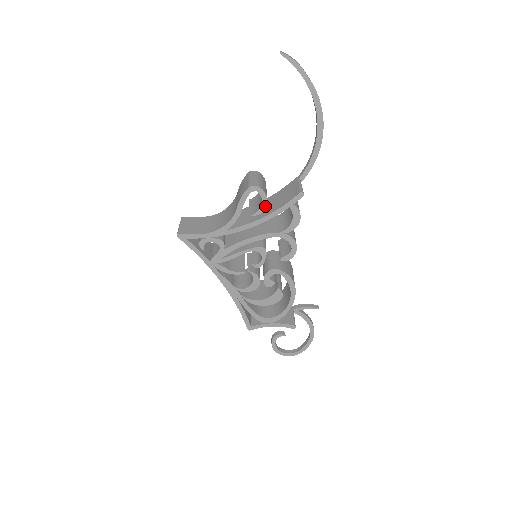
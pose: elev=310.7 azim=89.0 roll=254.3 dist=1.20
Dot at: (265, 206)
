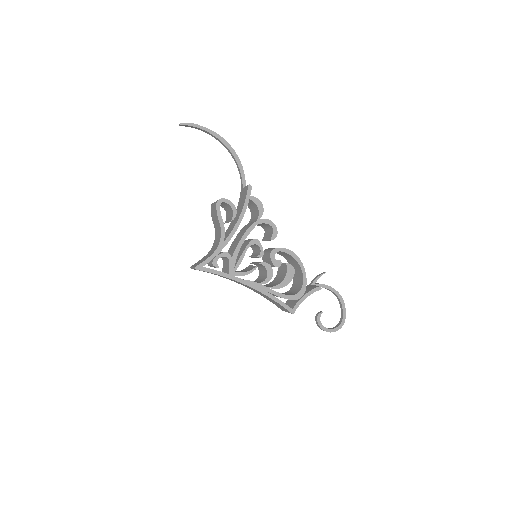
Dot at: (235, 209)
